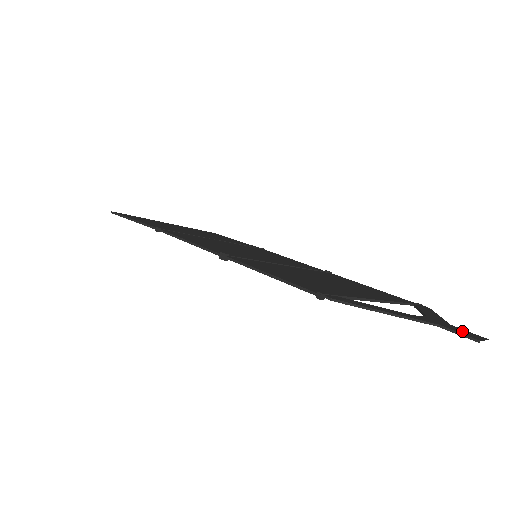
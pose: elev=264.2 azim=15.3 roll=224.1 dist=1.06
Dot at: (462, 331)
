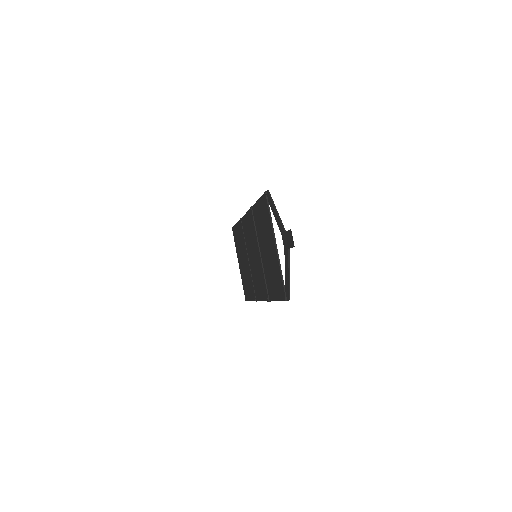
Dot at: occluded
